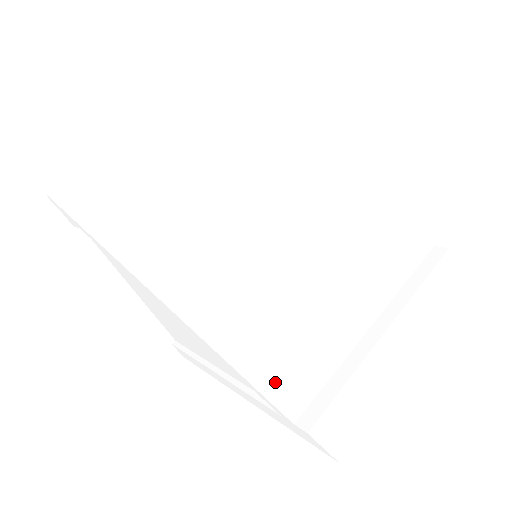
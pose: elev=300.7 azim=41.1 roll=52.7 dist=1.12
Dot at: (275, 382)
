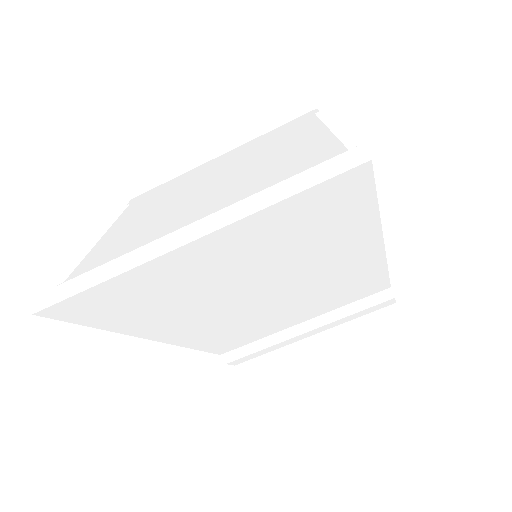
Dot at: (221, 348)
